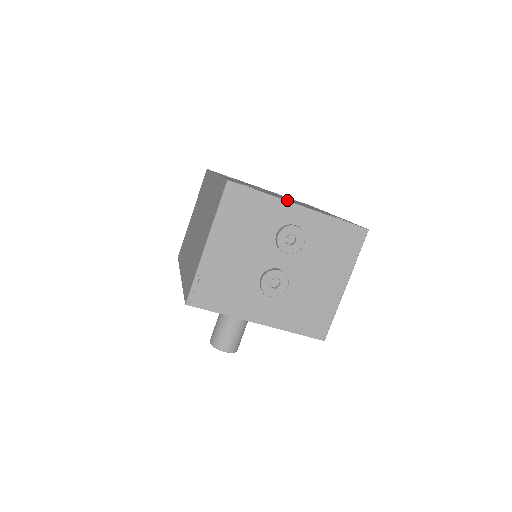
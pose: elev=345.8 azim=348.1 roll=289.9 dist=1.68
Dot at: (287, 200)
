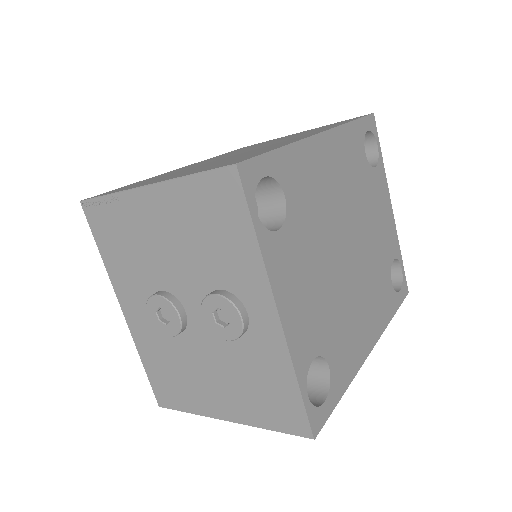
Dot at: (288, 281)
